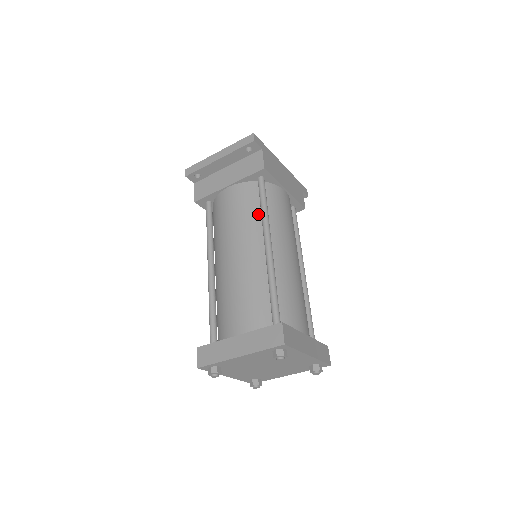
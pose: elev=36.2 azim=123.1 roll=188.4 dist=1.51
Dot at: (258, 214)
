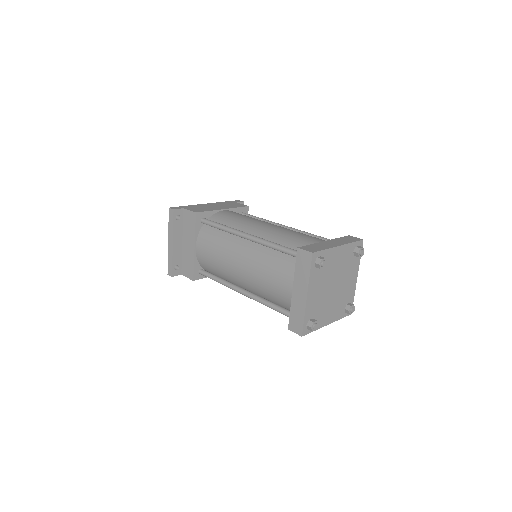
Dot at: (224, 234)
